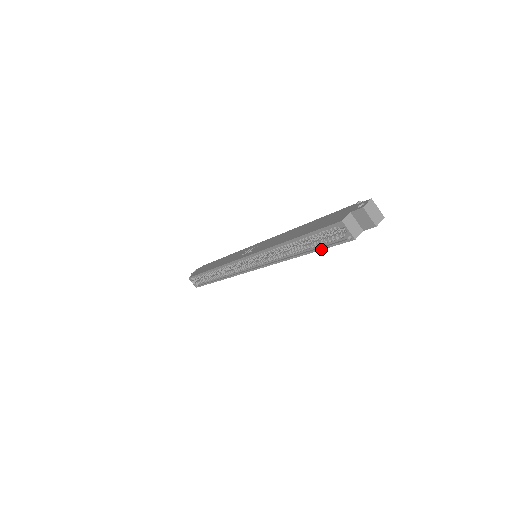
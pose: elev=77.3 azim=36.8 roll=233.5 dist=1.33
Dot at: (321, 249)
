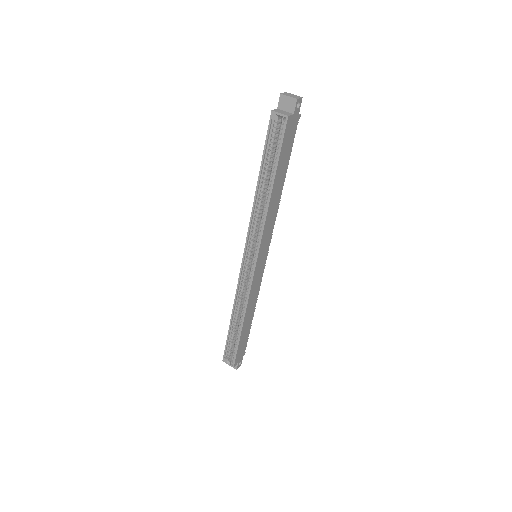
Dot at: (278, 159)
